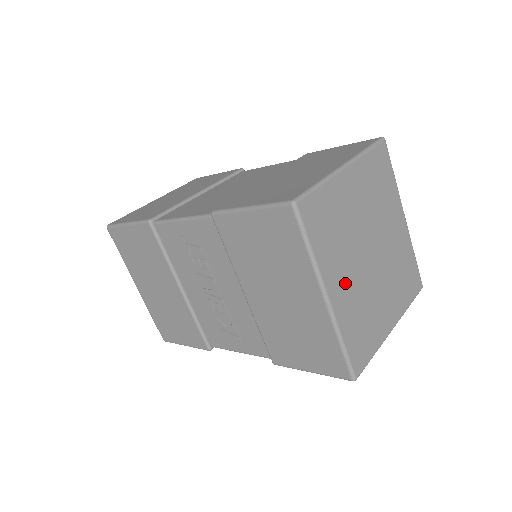
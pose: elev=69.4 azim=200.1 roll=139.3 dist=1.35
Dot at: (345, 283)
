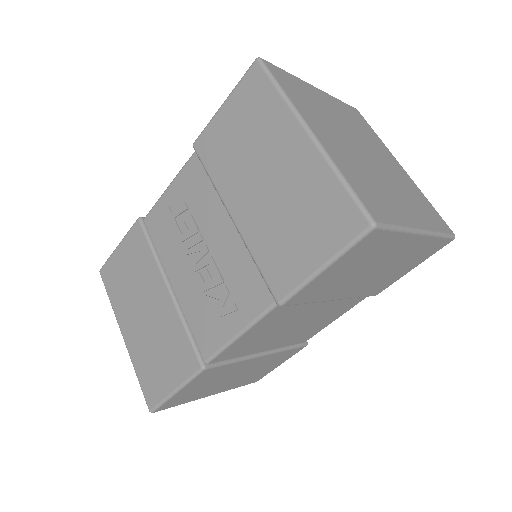
Dot at: (333, 141)
